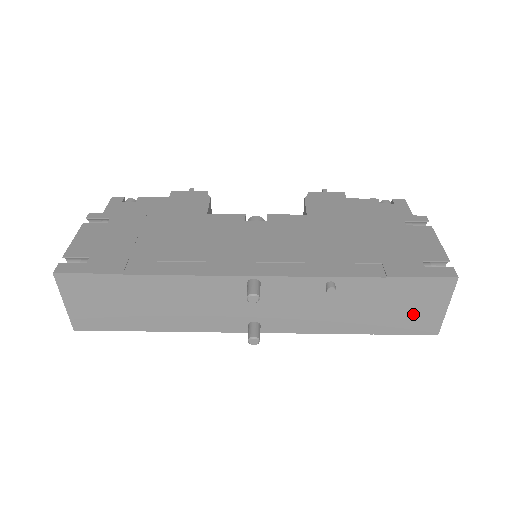
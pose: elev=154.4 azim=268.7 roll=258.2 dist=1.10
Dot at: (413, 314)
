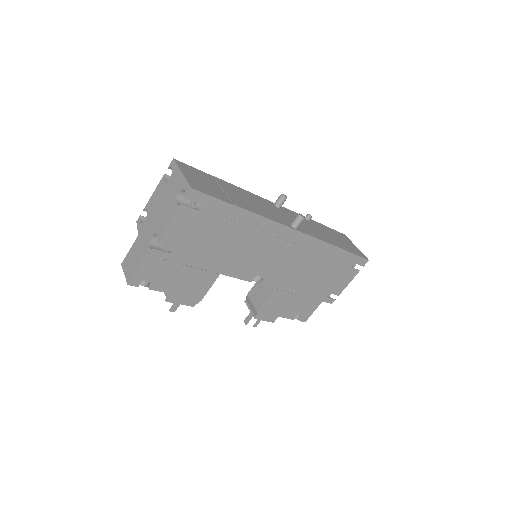
Dot at: (349, 246)
